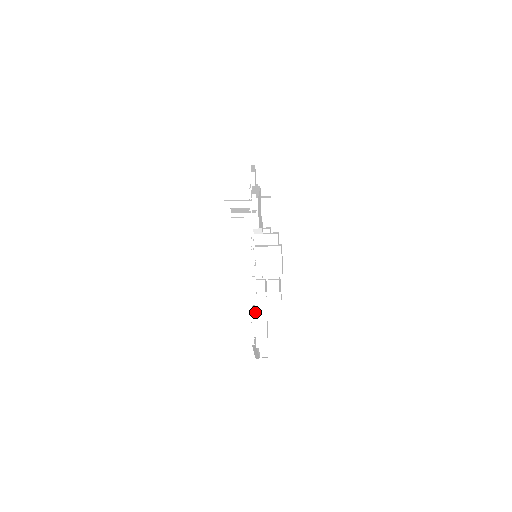
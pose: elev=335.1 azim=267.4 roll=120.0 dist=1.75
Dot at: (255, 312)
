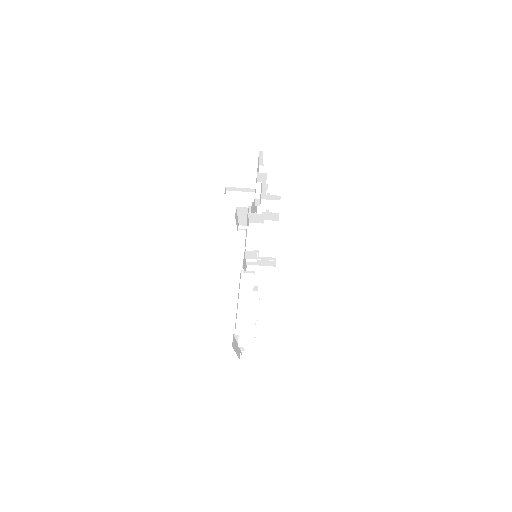
Dot at: occluded
